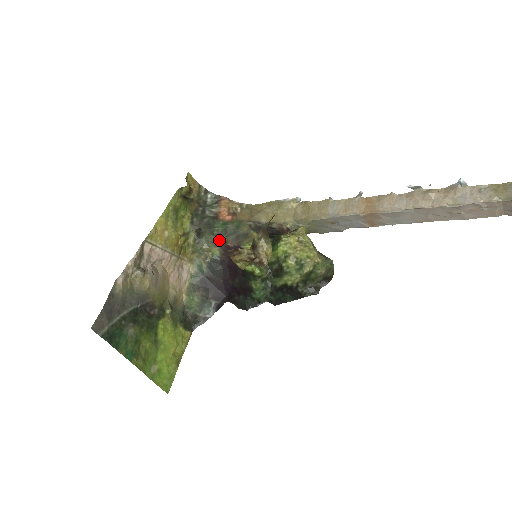
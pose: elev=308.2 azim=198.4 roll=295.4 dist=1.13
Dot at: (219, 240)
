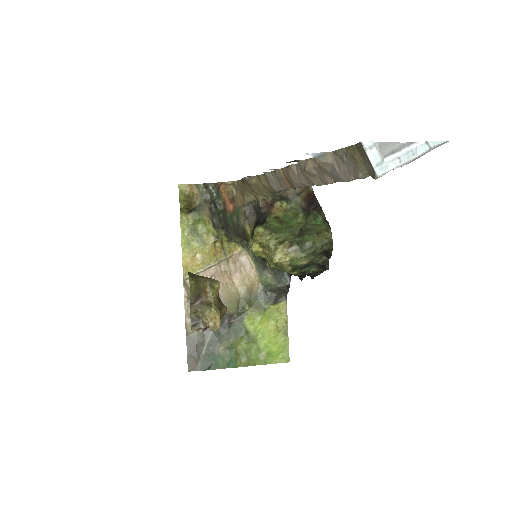
Dot at: (237, 234)
